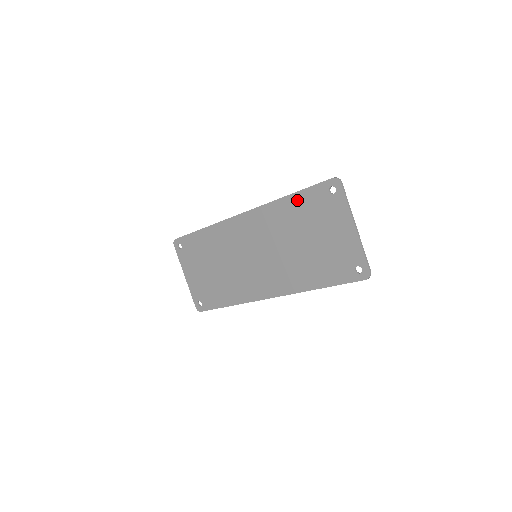
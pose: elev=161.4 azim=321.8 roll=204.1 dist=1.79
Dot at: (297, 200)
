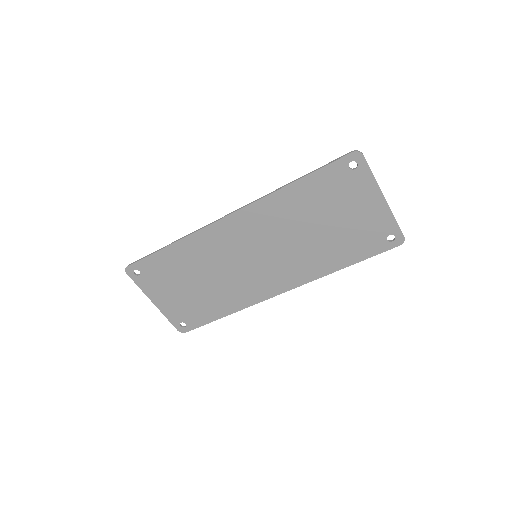
Dot at: (306, 185)
